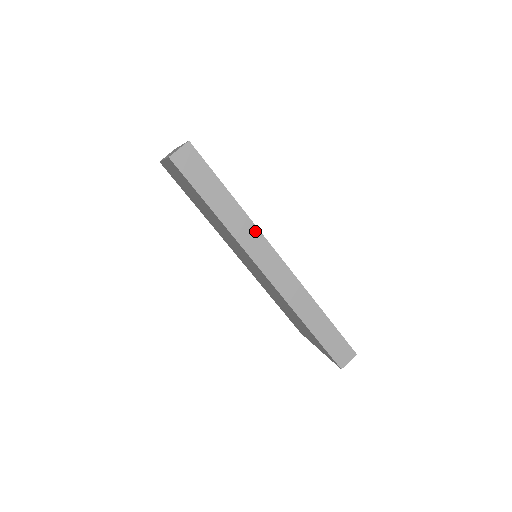
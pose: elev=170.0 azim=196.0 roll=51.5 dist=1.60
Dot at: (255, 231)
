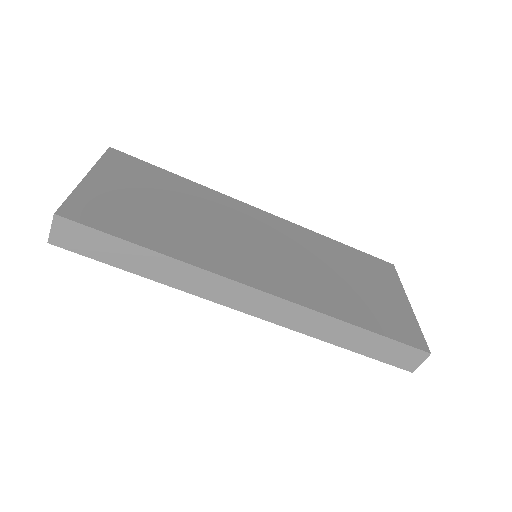
Dot at: (207, 275)
